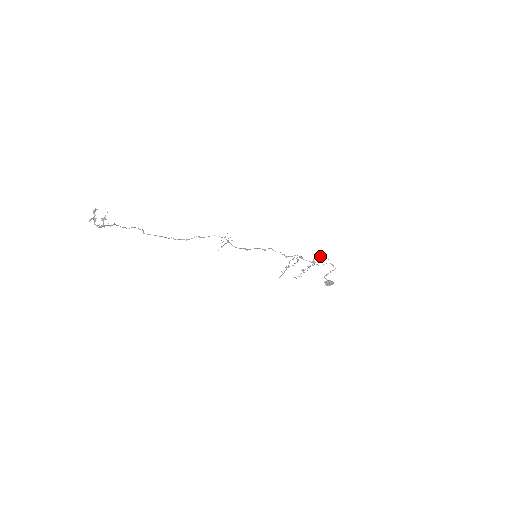
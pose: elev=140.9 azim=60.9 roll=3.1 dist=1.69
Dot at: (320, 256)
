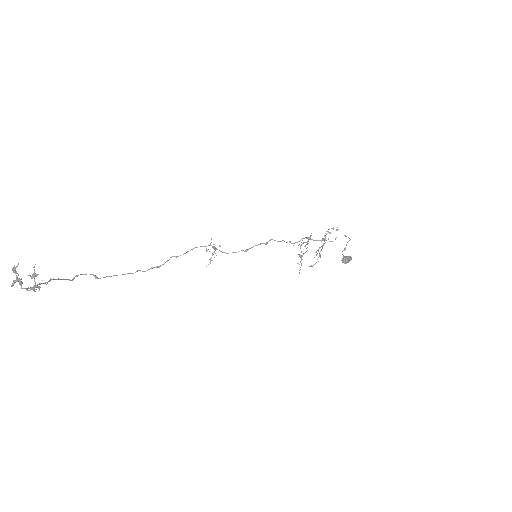
Dot at: occluded
